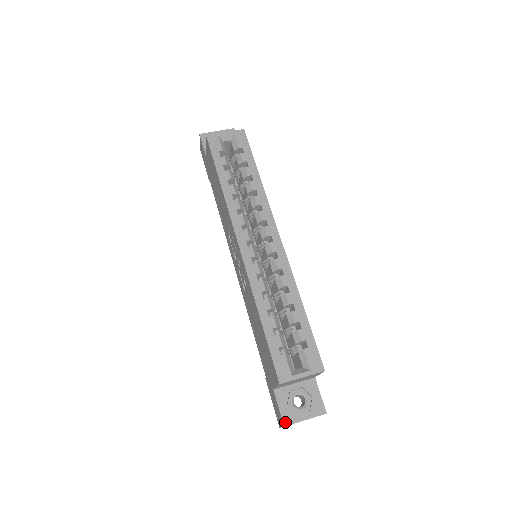
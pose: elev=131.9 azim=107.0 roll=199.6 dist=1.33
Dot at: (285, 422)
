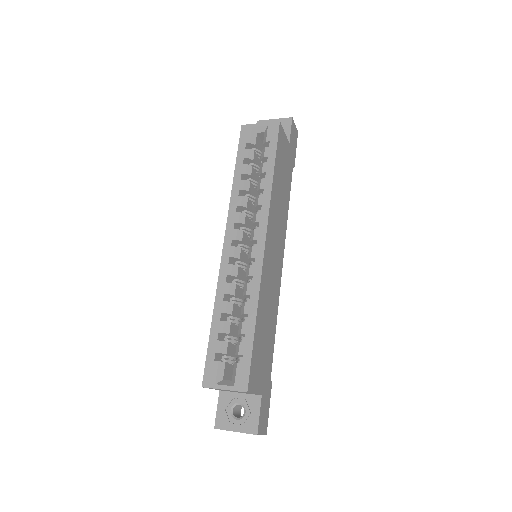
Dot at: (217, 425)
